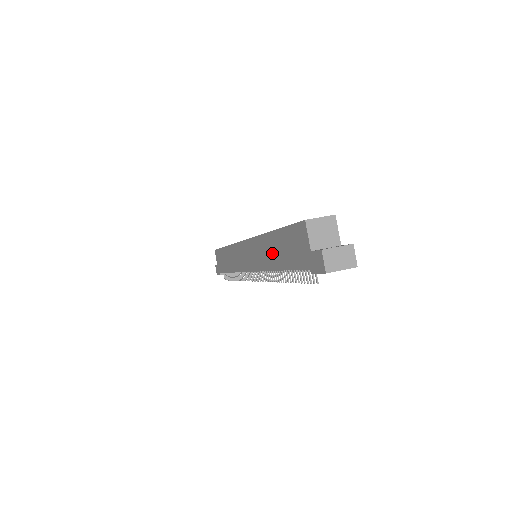
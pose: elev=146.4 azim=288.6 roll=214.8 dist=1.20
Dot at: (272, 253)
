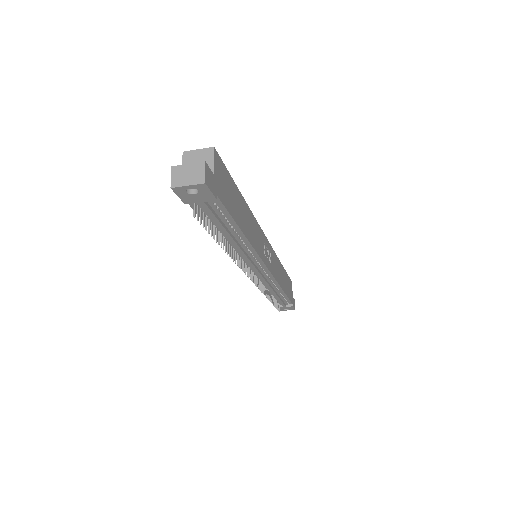
Dot at: occluded
